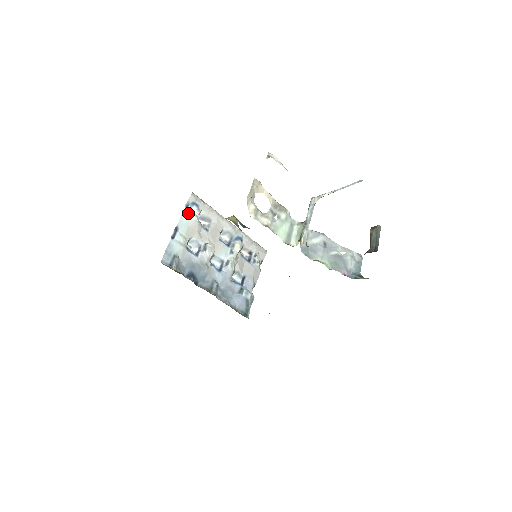
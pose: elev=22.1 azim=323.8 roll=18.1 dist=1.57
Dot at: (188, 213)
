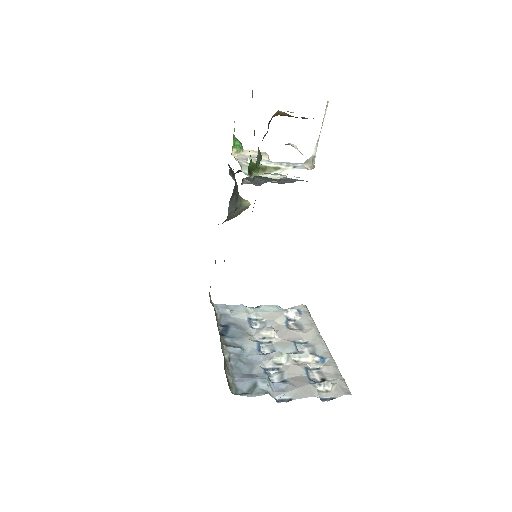
Dot at: (283, 309)
